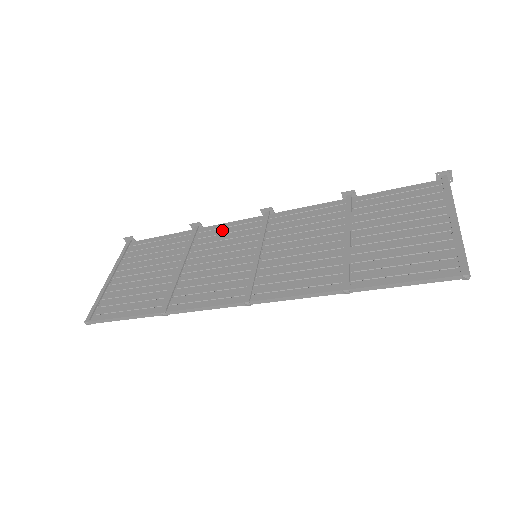
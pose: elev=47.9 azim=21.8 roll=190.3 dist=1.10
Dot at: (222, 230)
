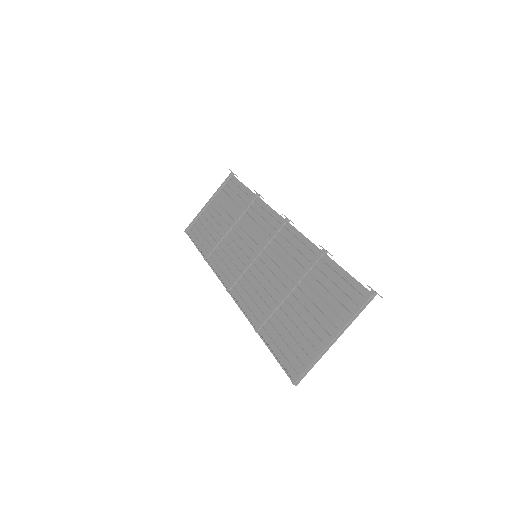
Dot at: (263, 212)
